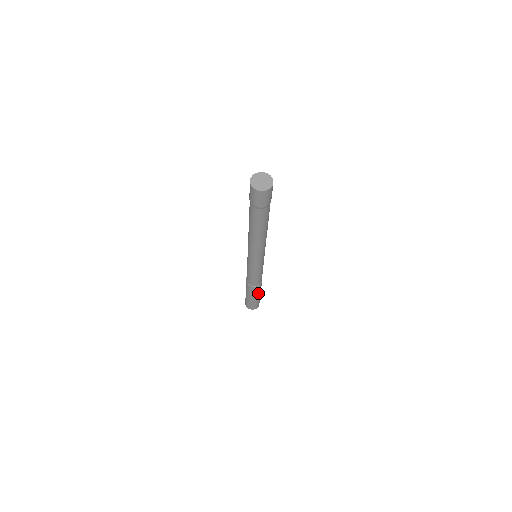
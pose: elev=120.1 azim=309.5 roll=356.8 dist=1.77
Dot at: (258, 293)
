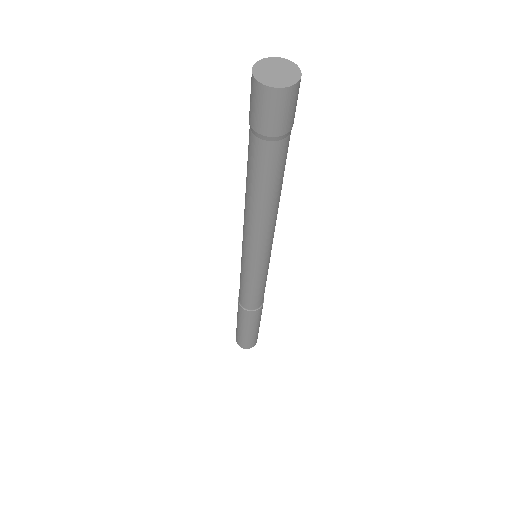
Dot at: occluded
